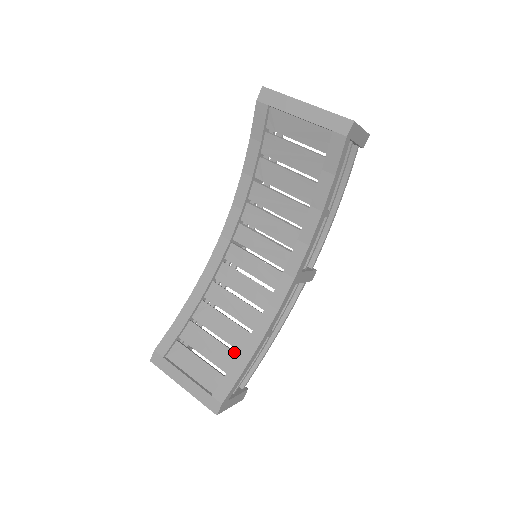
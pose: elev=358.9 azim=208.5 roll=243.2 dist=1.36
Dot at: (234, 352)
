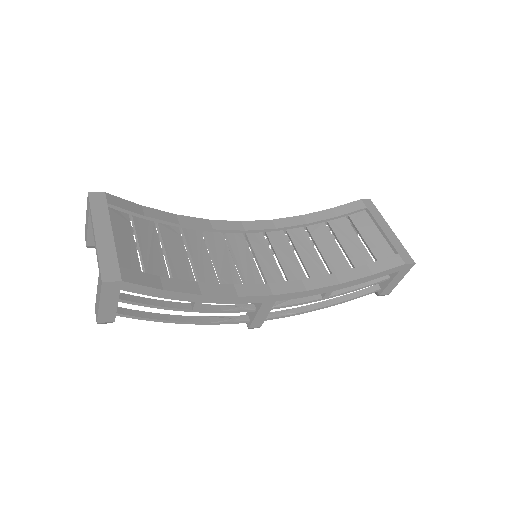
Dot at: occluded
